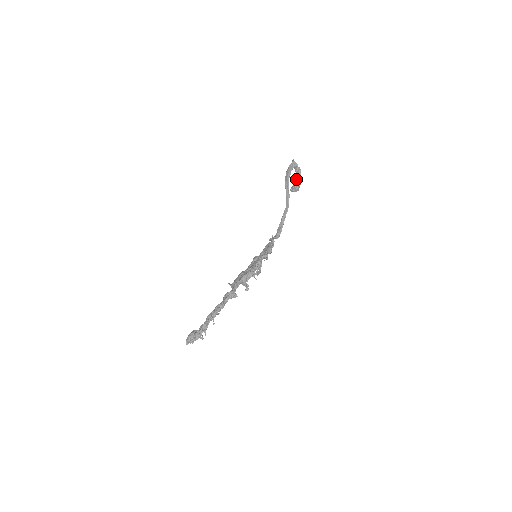
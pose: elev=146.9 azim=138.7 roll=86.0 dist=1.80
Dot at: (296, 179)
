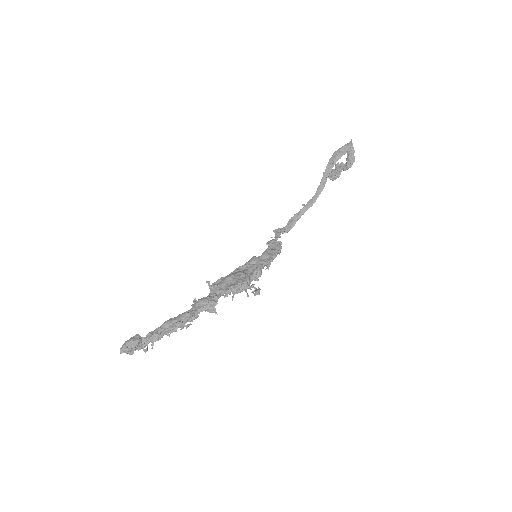
Dot at: (341, 167)
